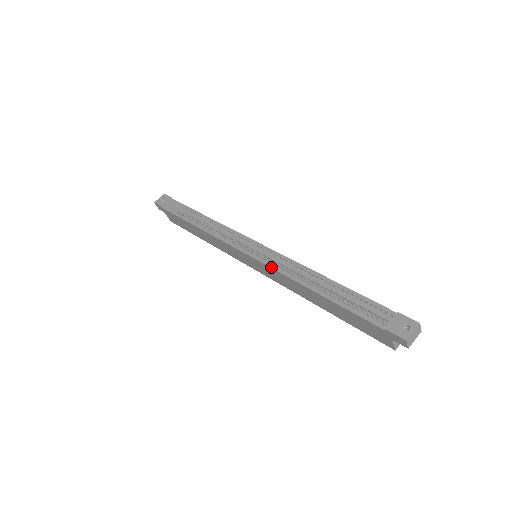
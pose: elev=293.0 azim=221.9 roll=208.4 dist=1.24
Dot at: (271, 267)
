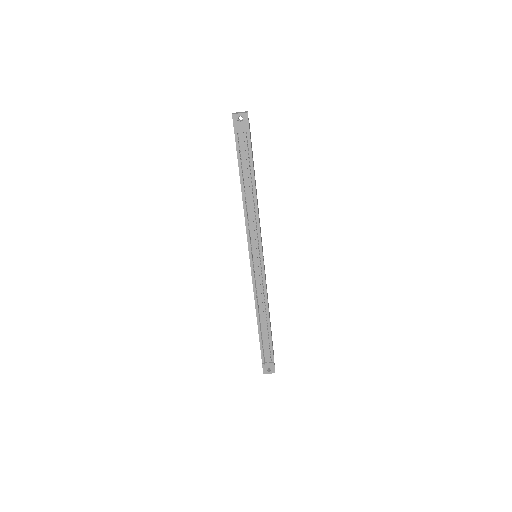
Dot at: (253, 285)
